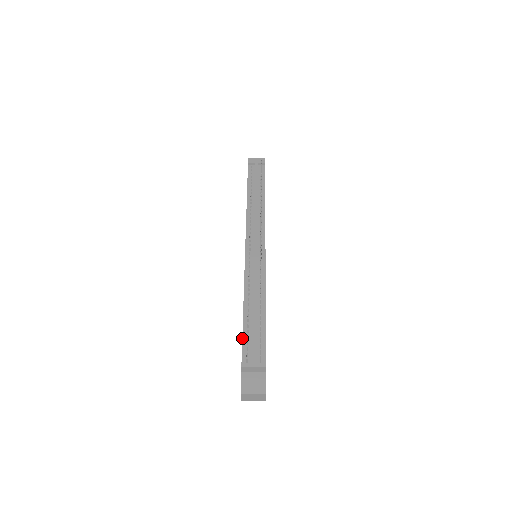
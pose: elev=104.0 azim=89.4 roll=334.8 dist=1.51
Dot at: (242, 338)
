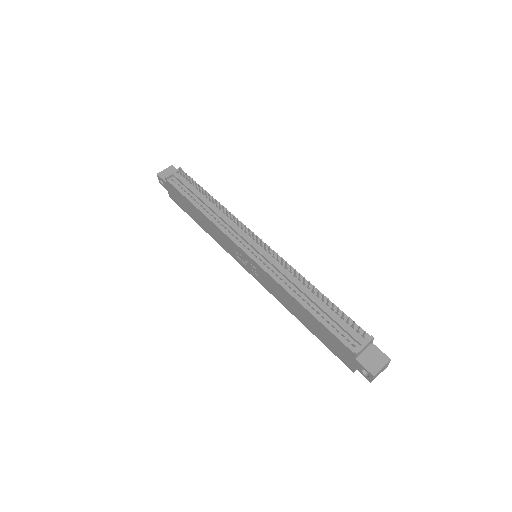
Dot at: (329, 331)
